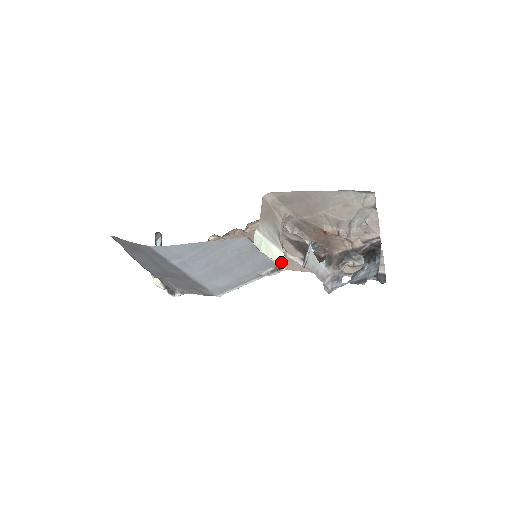
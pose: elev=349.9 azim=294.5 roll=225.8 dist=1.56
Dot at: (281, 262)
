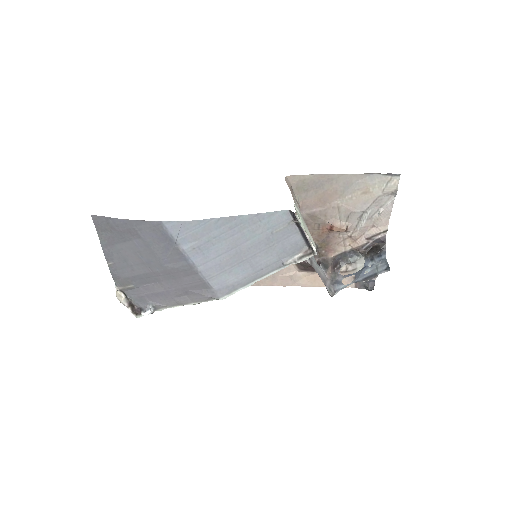
Dot at: (314, 245)
